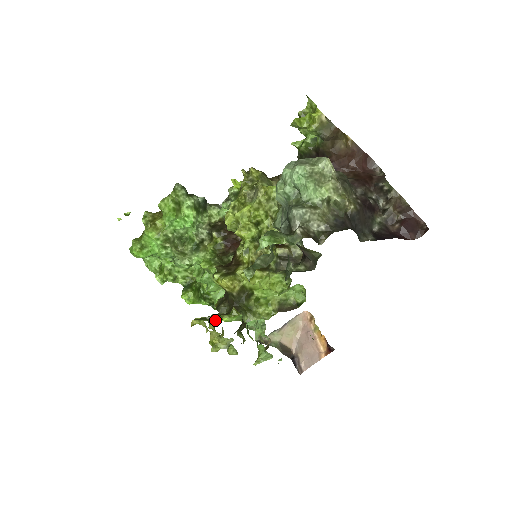
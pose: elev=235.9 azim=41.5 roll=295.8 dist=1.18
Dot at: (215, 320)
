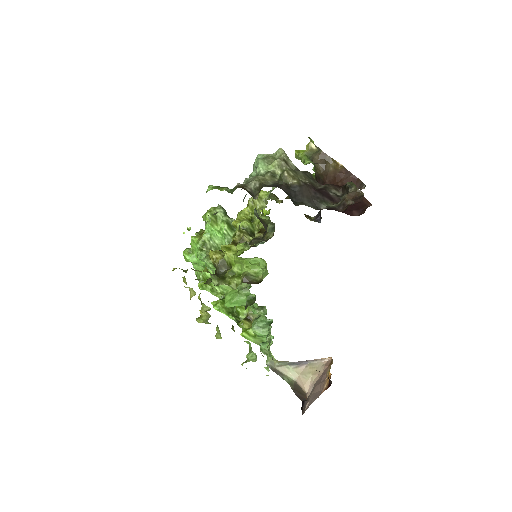
Dot at: occluded
